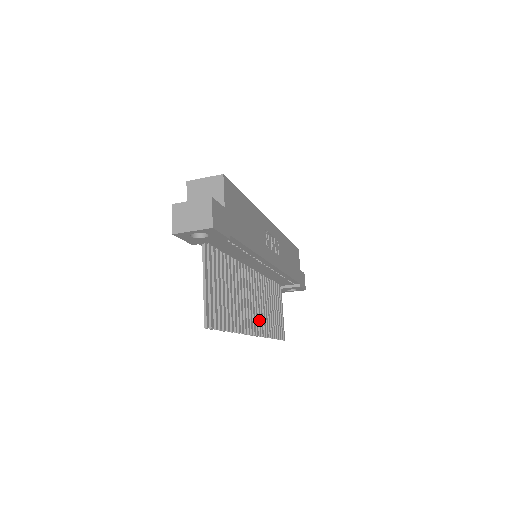
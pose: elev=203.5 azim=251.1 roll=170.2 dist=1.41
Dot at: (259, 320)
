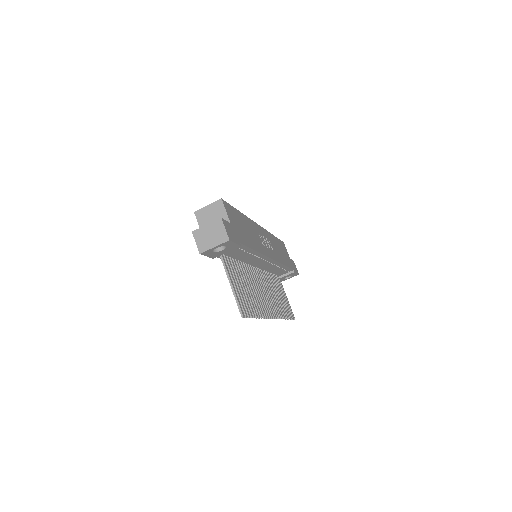
Dot at: (273, 306)
